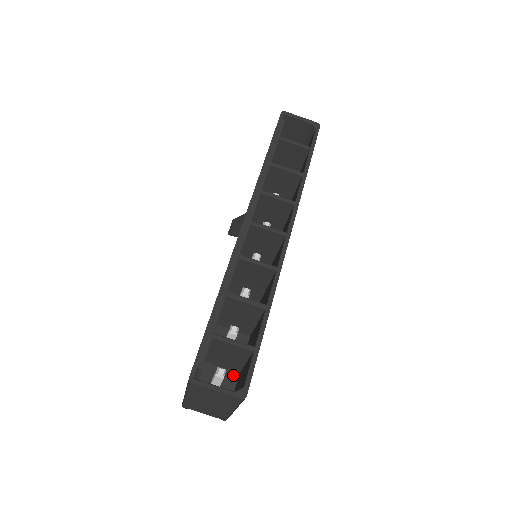
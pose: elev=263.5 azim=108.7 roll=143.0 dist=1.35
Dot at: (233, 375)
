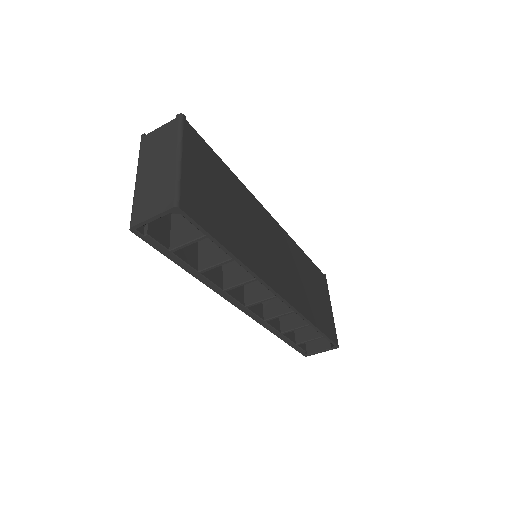
Dot at: occluded
